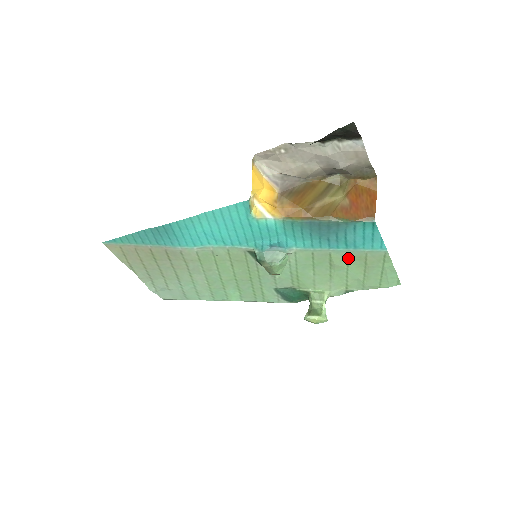
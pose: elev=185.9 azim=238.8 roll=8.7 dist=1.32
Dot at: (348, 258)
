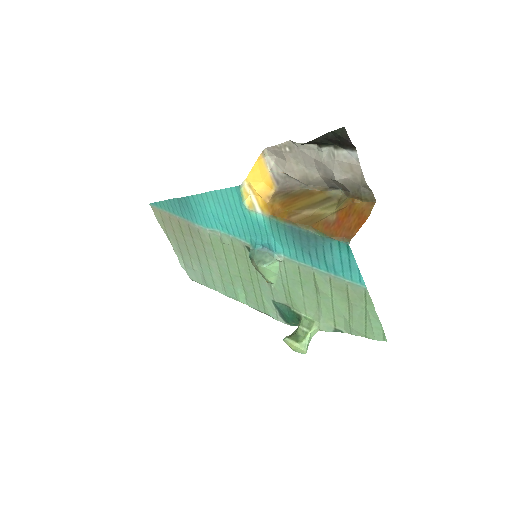
Dot at: (331, 285)
